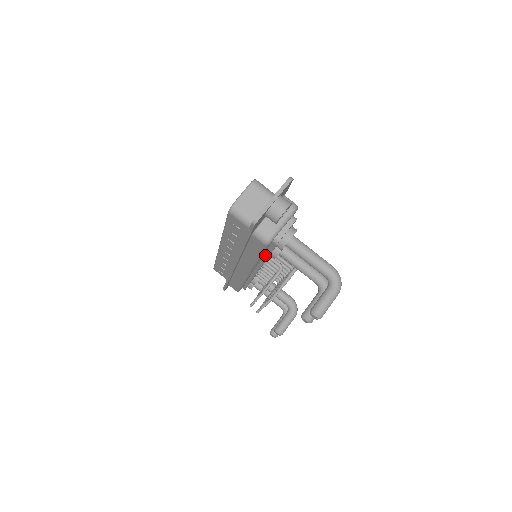
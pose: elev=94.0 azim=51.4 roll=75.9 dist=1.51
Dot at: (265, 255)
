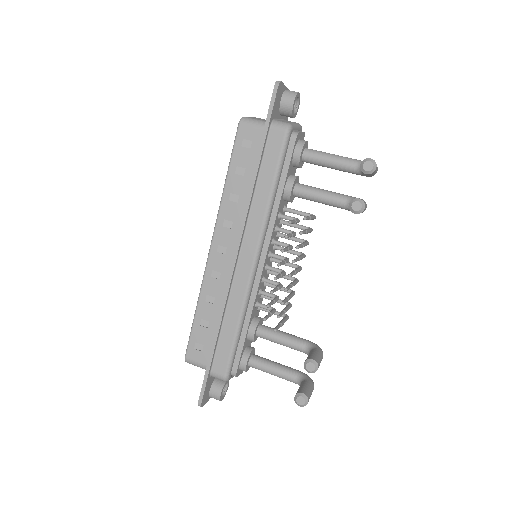
Dot at: (279, 188)
